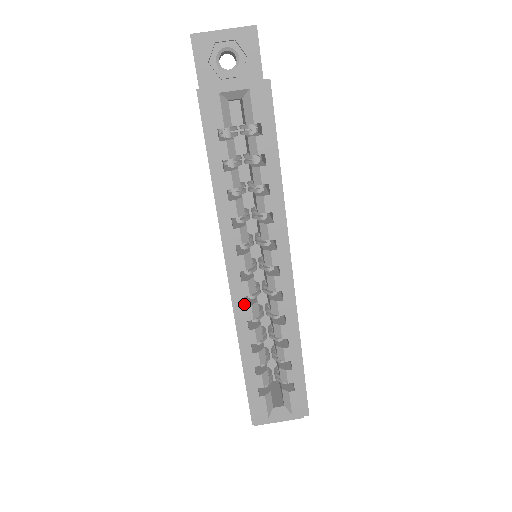
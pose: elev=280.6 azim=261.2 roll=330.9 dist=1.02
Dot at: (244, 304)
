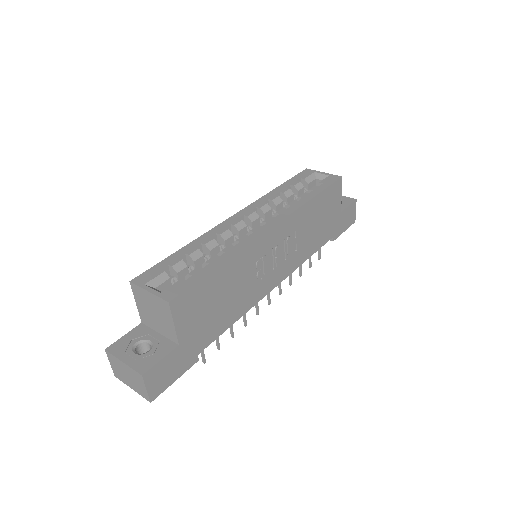
Dot at: (226, 227)
